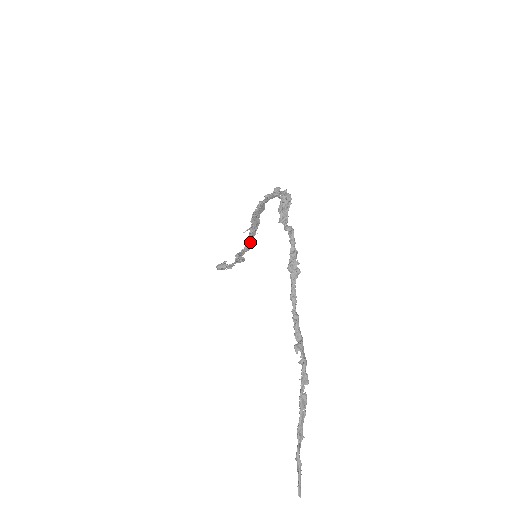
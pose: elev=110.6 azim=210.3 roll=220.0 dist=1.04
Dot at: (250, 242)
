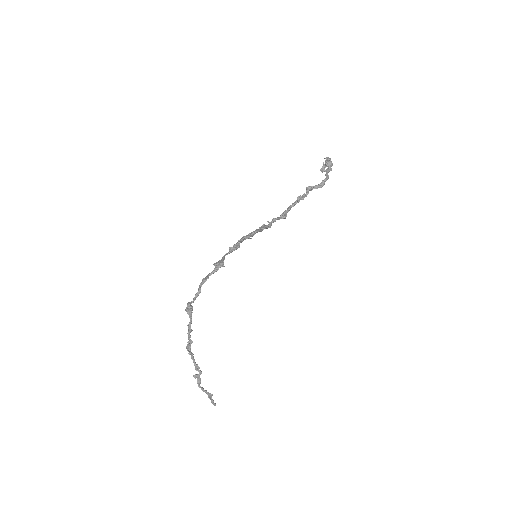
Dot at: (279, 219)
